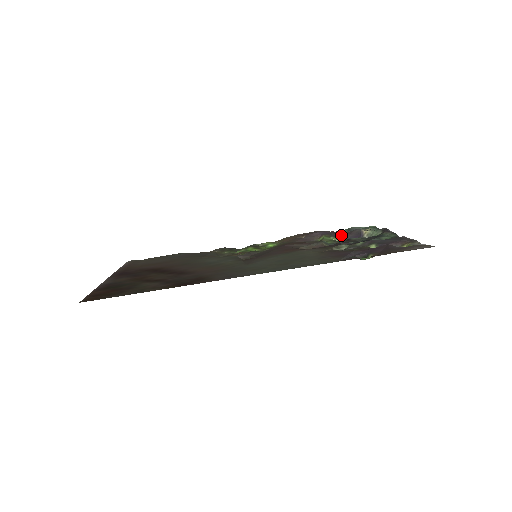
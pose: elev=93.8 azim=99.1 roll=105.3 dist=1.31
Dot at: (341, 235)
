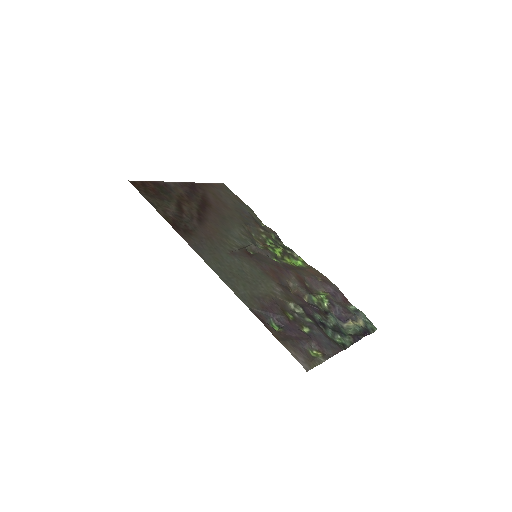
Dot at: (335, 306)
